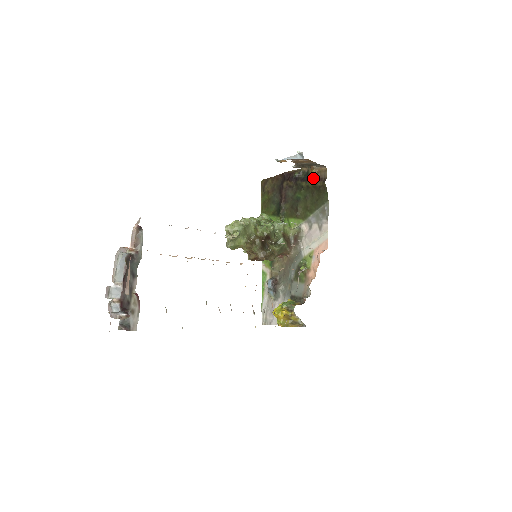
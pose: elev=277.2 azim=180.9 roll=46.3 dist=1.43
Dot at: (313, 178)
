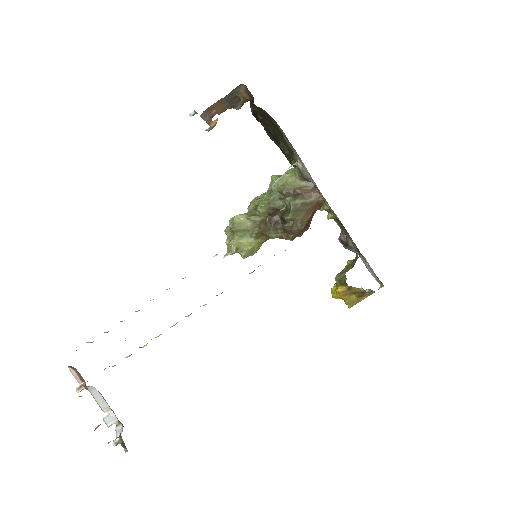
Dot at: occluded
